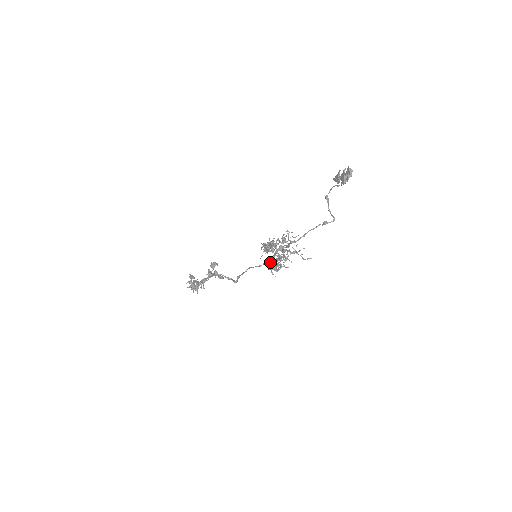
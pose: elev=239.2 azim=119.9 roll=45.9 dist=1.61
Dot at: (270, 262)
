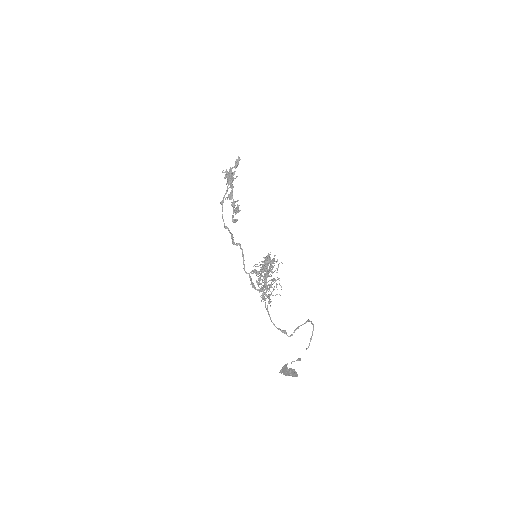
Dot at: (257, 272)
